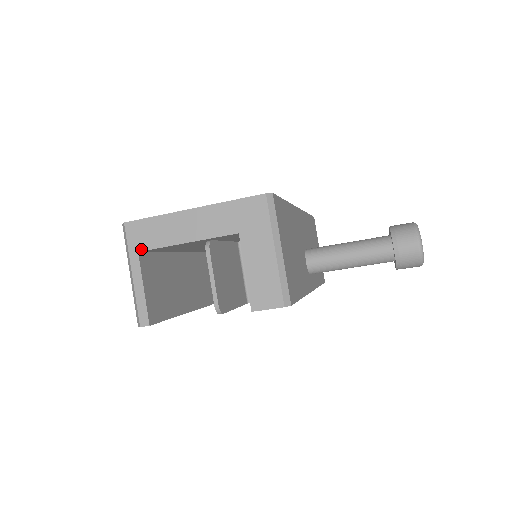
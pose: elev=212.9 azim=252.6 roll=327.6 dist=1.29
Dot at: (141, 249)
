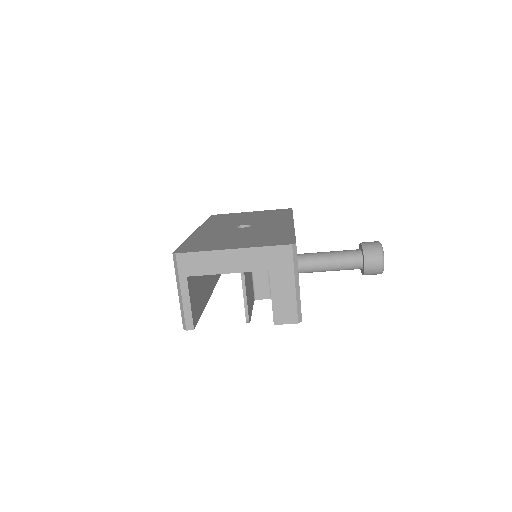
Dot at: (189, 275)
